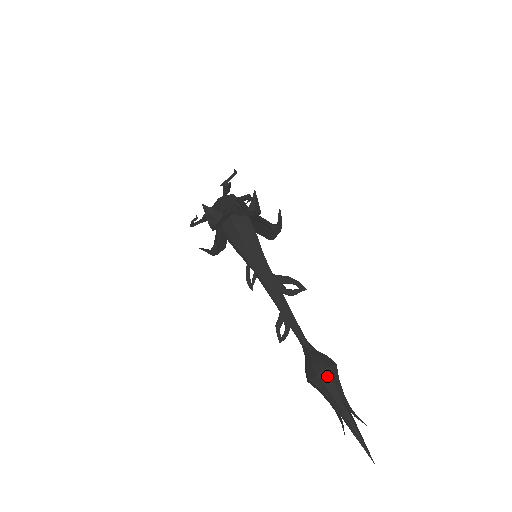
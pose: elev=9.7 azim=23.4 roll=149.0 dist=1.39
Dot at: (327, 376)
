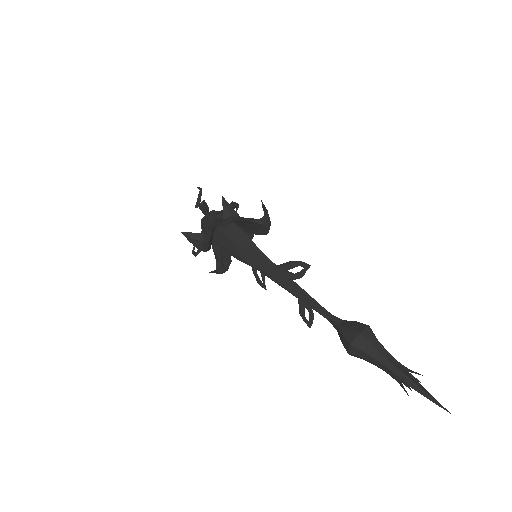
Dot at: (362, 342)
